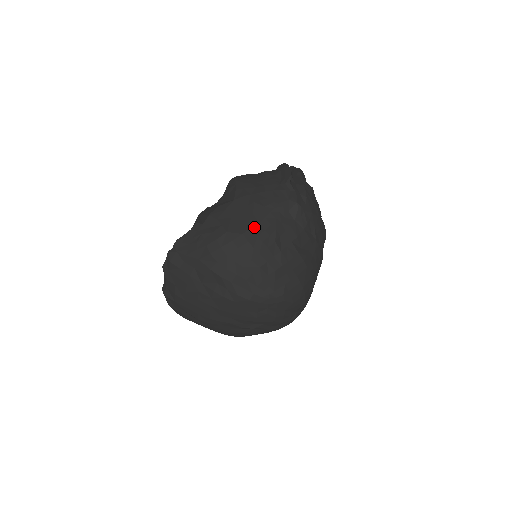
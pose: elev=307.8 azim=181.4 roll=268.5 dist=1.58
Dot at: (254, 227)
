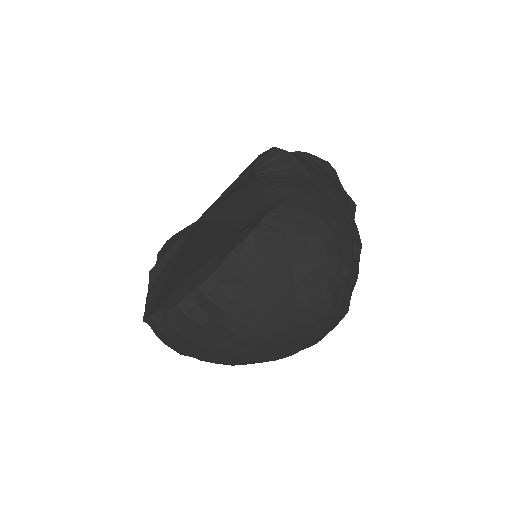
Dot at: (347, 222)
